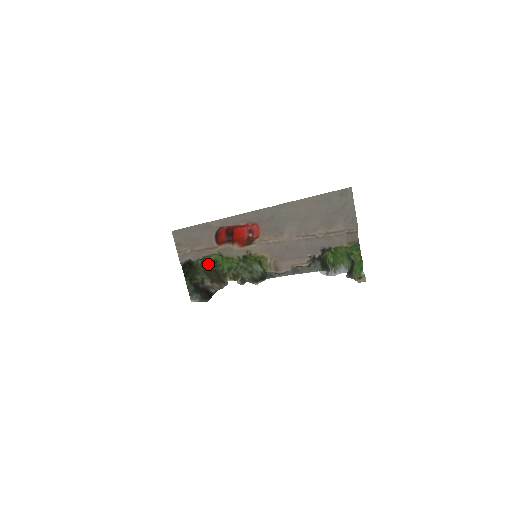
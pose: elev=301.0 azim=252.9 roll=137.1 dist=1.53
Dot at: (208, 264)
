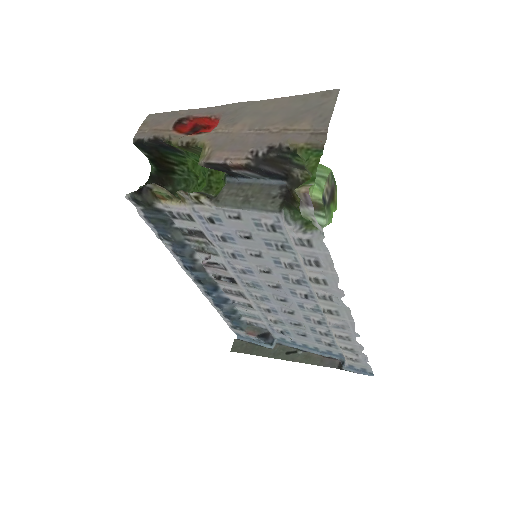
Dot at: occluded
